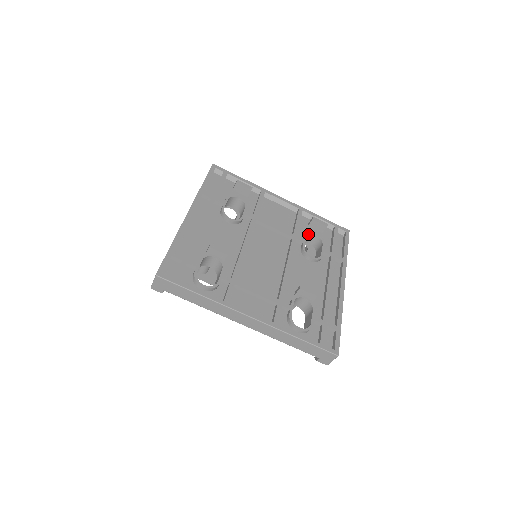
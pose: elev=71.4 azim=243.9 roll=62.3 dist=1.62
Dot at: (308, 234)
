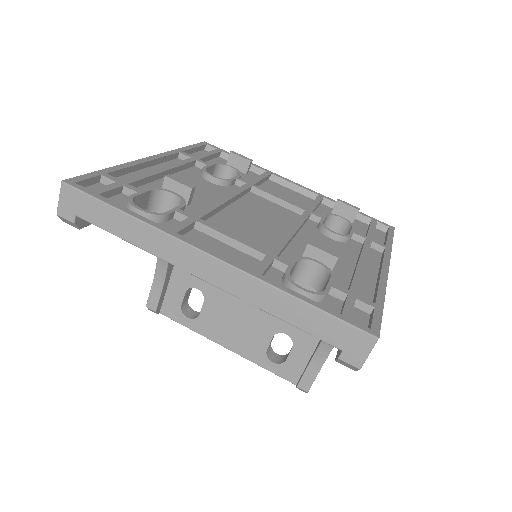
Dot at: (330, 214)
